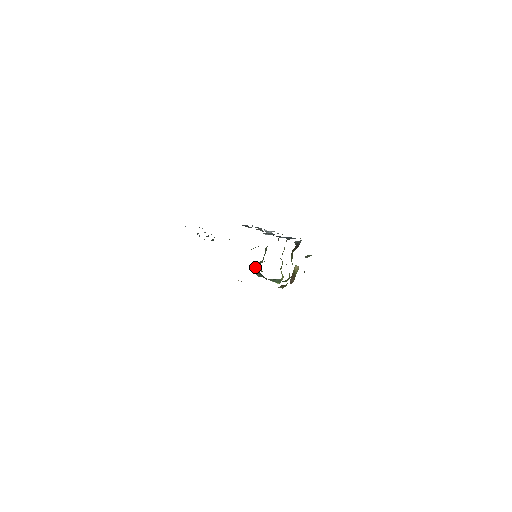
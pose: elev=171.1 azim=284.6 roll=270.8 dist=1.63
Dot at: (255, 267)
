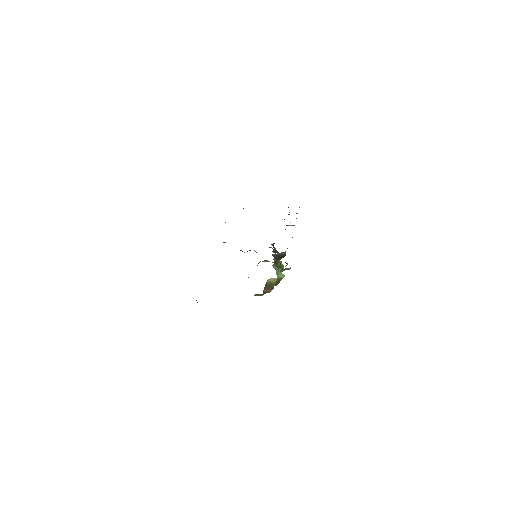
Dot at: occluded
